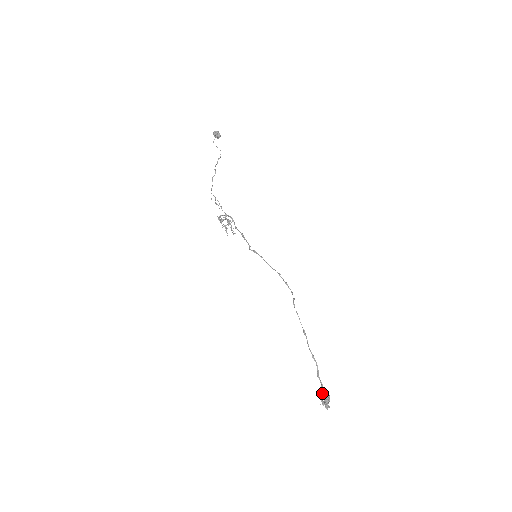
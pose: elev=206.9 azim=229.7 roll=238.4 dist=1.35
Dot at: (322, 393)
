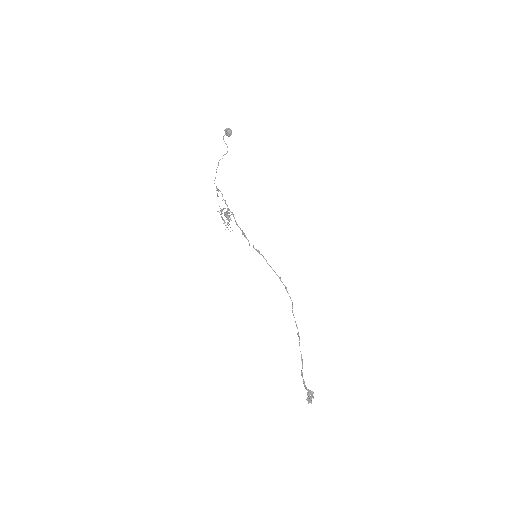
Dot at: occluded
